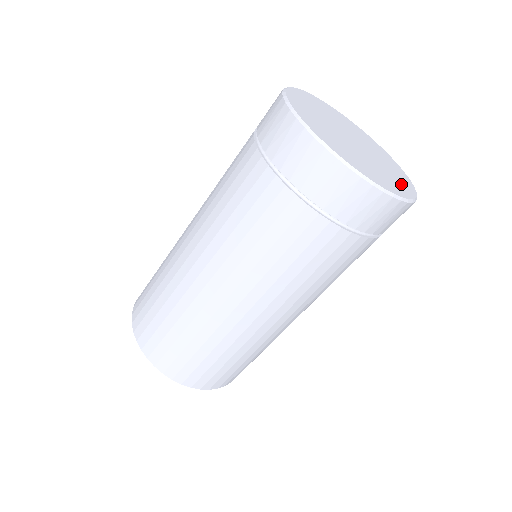
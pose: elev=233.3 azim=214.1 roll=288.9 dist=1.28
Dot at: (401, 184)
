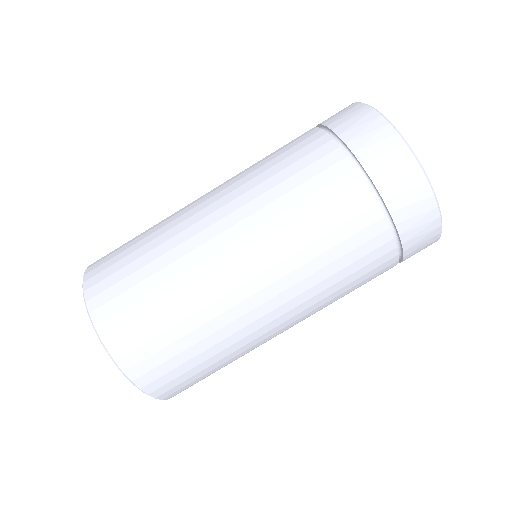
Dot at: occluded
